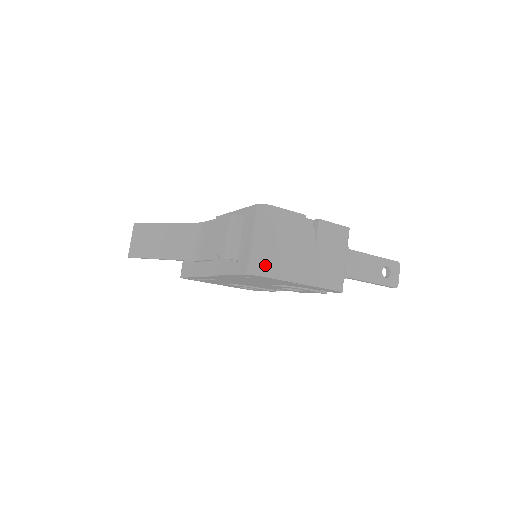
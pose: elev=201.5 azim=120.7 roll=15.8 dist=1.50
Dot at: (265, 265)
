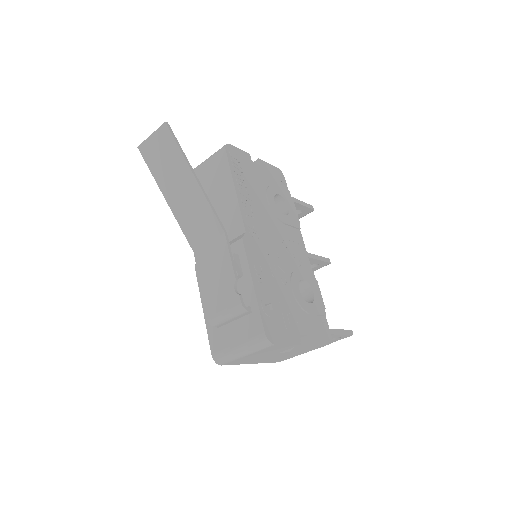
Dot at: (231, 362)
